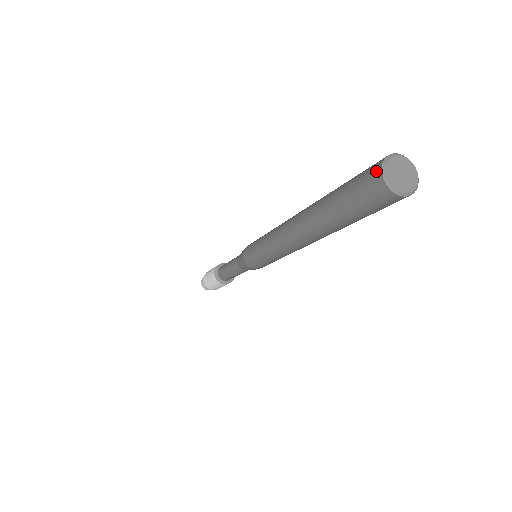
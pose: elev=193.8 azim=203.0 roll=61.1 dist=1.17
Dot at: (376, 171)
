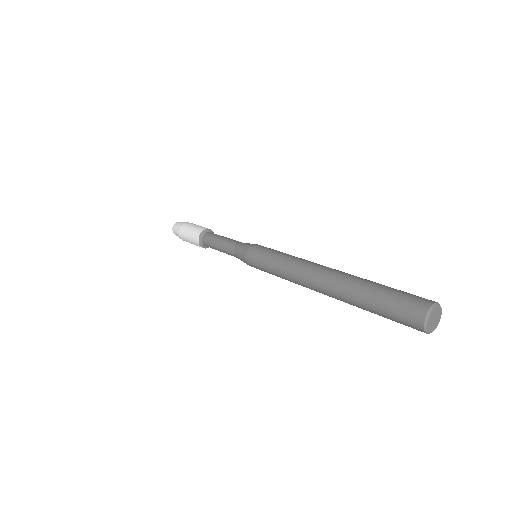
Dot at: (418, 325)
